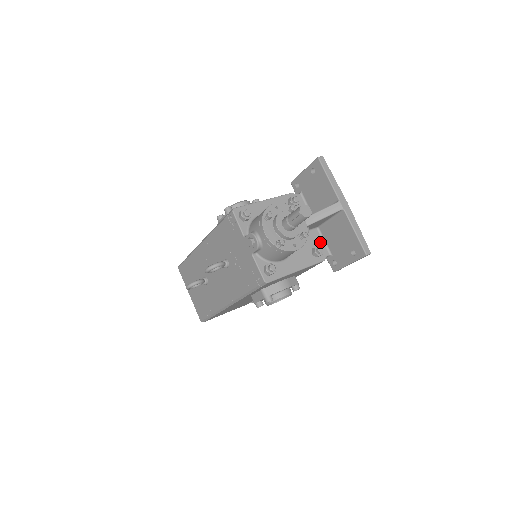
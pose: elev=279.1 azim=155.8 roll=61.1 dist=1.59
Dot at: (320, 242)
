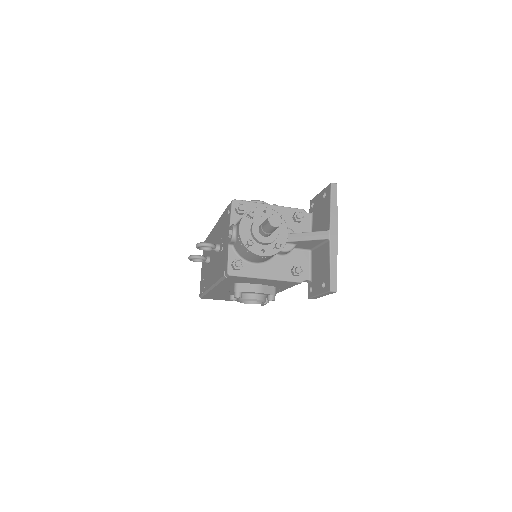
Dot at: (306, 264)
